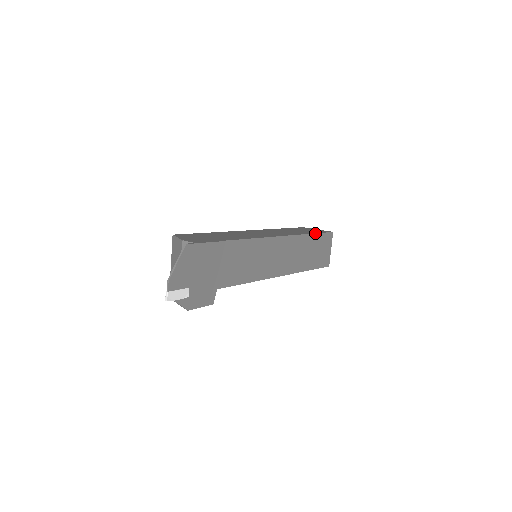
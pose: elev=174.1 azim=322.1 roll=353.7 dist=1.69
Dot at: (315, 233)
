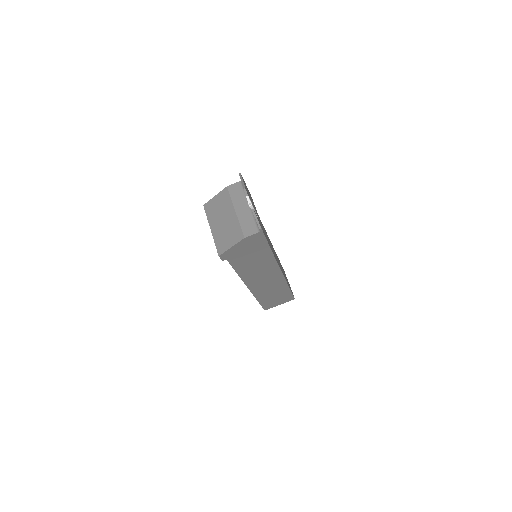
Dot at: occluded
